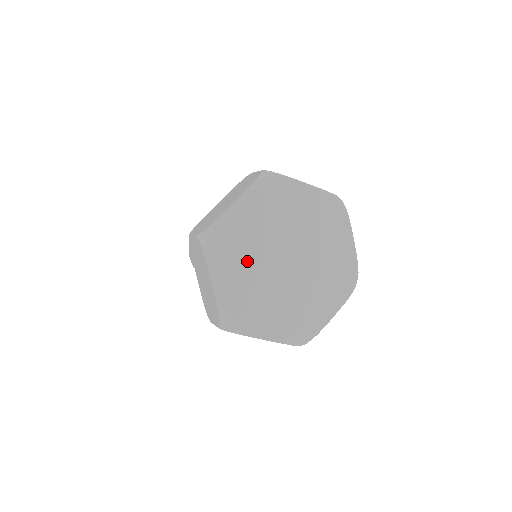
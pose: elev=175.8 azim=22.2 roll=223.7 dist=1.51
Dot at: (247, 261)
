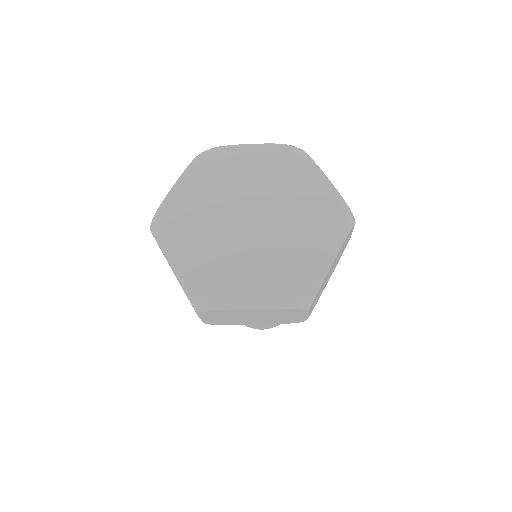
Dot at: (203, 232)
